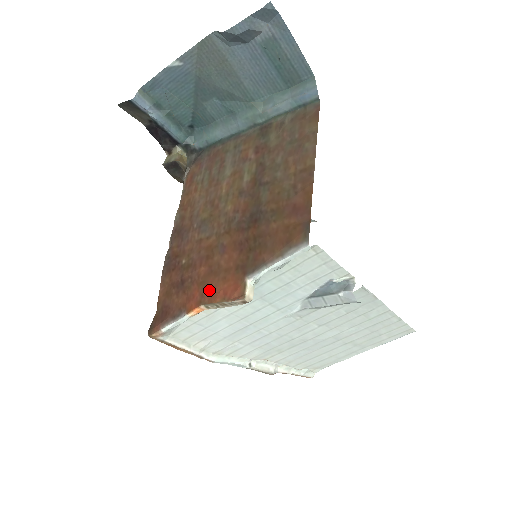
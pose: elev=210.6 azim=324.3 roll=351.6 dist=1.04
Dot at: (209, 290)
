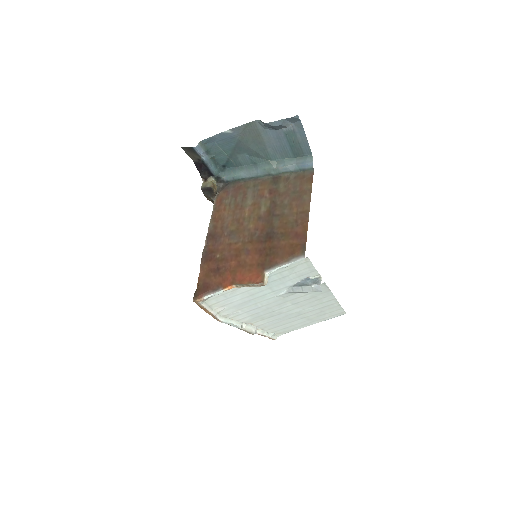
Dot at: (239, 276)
